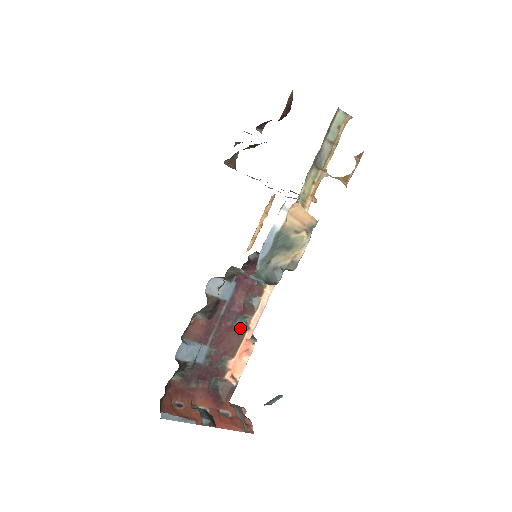
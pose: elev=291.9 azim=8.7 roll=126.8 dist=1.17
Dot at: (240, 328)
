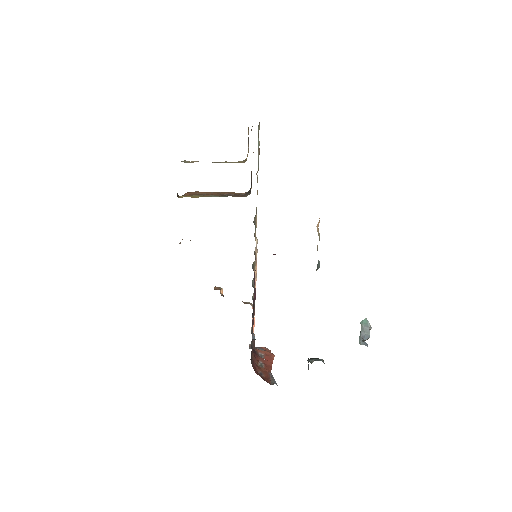
Dot at: (254, 304)
